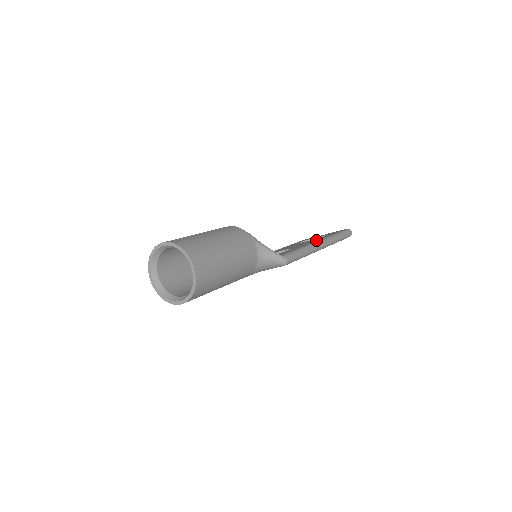
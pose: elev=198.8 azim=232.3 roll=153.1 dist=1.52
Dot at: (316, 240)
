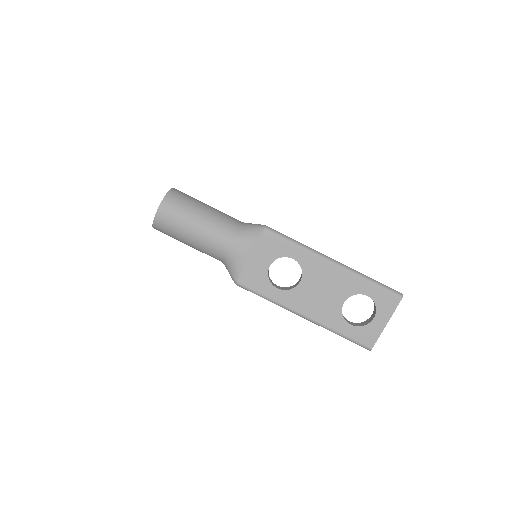
Dot at: occluded
